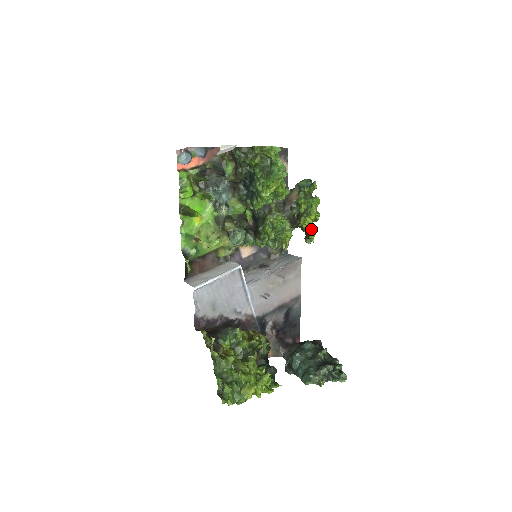
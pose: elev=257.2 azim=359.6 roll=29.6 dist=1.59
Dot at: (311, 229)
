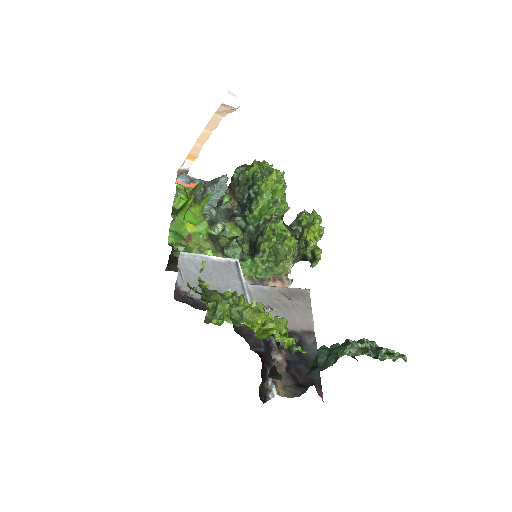
Dot at: (316, 247)
